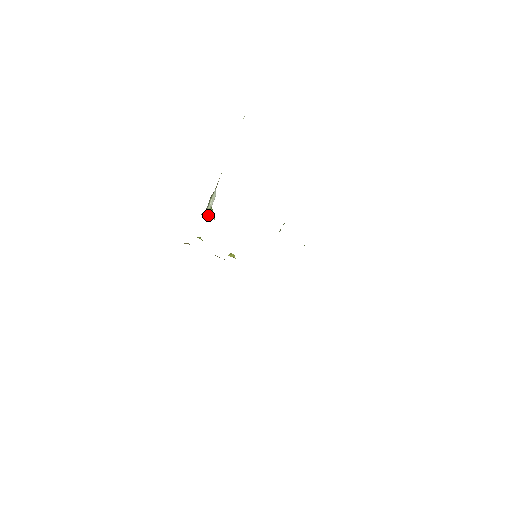
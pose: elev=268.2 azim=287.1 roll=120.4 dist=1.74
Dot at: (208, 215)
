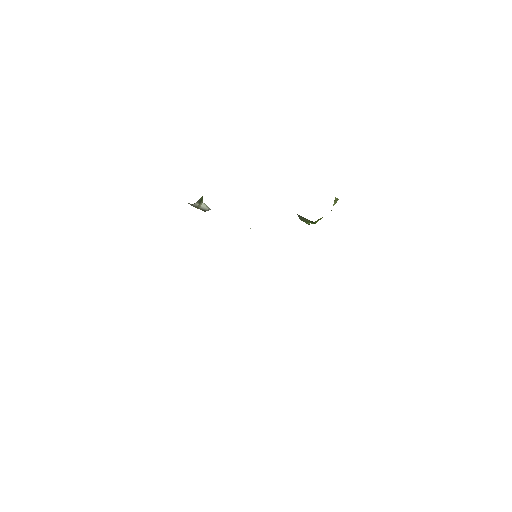
Dot at: occluded
